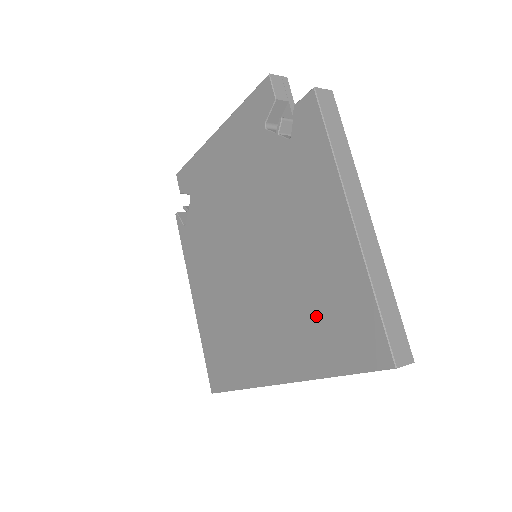
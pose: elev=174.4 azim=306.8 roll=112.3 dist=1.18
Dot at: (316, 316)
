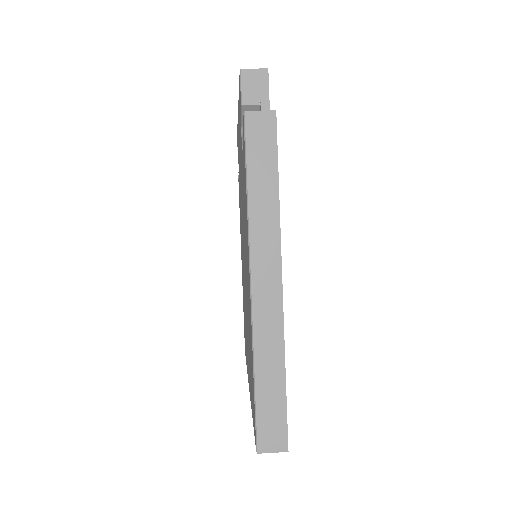
Dot at: occluded
